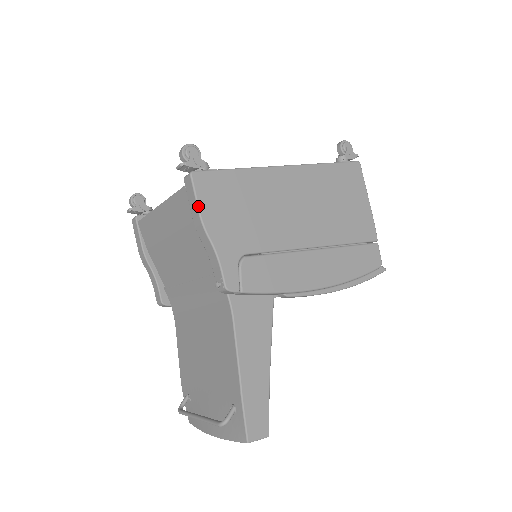
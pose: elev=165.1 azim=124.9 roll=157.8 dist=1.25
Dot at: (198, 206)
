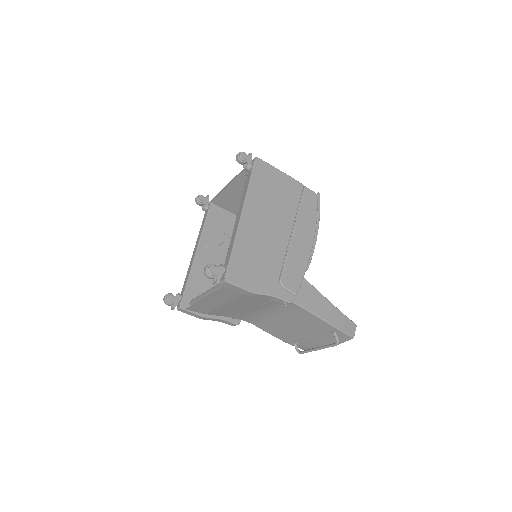
Dot at: (245, 289)
